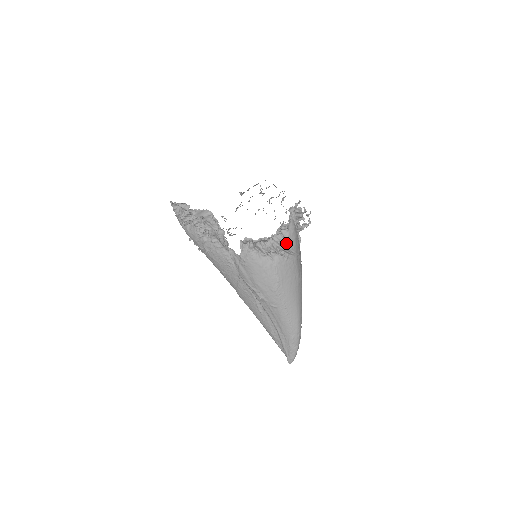
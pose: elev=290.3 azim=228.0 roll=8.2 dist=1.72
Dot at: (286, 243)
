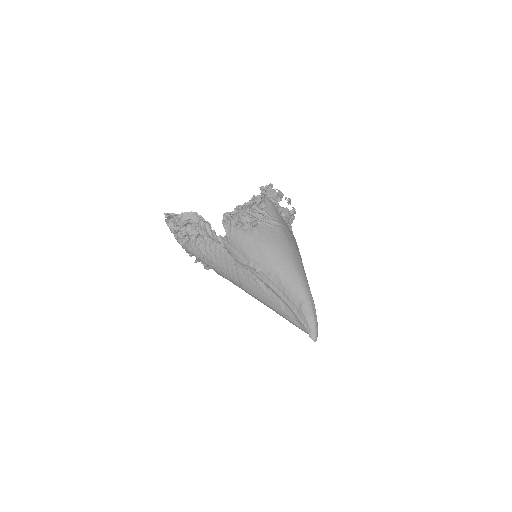
Dot at: (264, 212)
